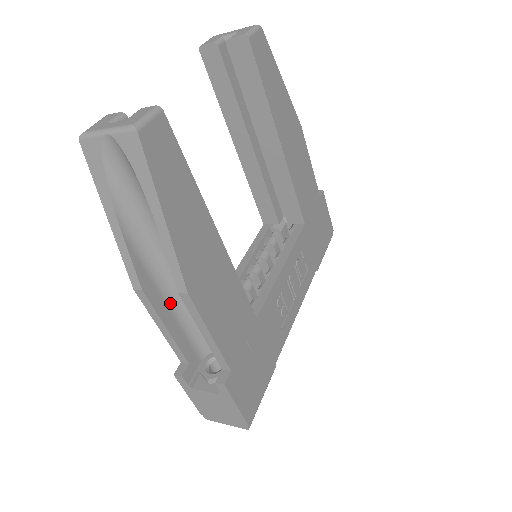
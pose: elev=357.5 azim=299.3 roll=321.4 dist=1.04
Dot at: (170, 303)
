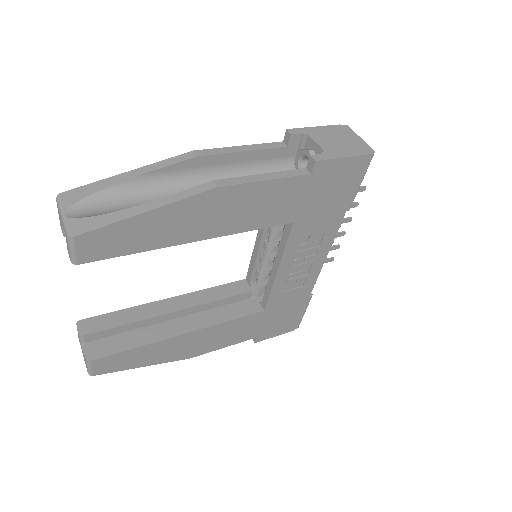
Dot at: occluded
